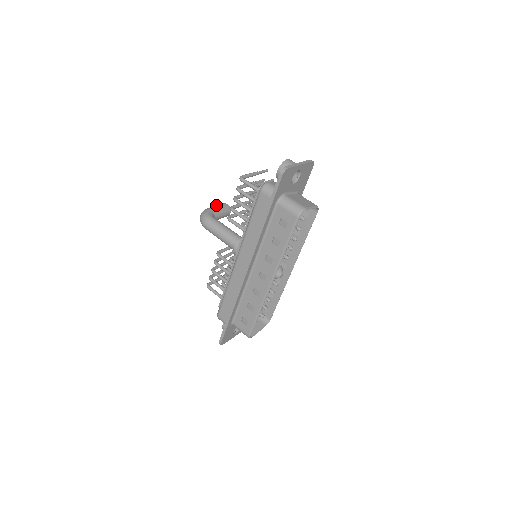
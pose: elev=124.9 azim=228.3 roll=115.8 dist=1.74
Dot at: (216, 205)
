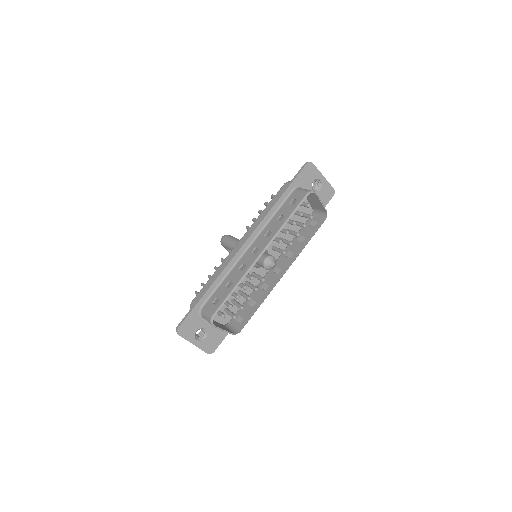
Dot at: occluded
